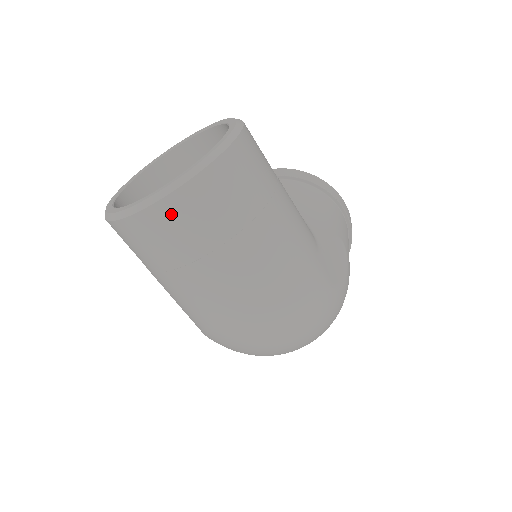
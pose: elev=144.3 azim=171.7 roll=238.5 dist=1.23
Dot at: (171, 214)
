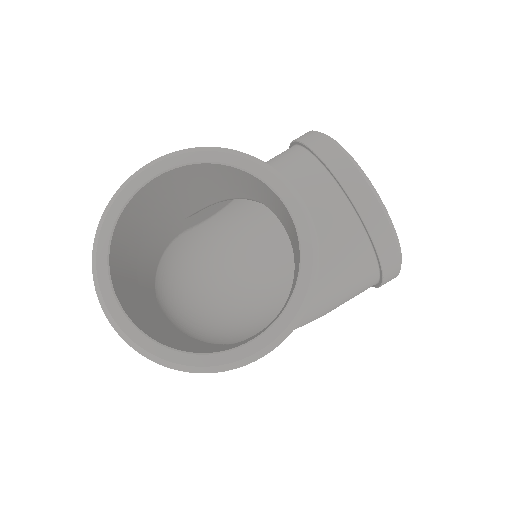
Dot at: occluded
